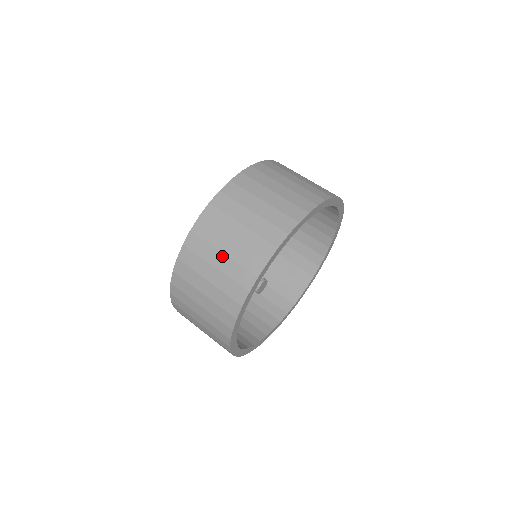
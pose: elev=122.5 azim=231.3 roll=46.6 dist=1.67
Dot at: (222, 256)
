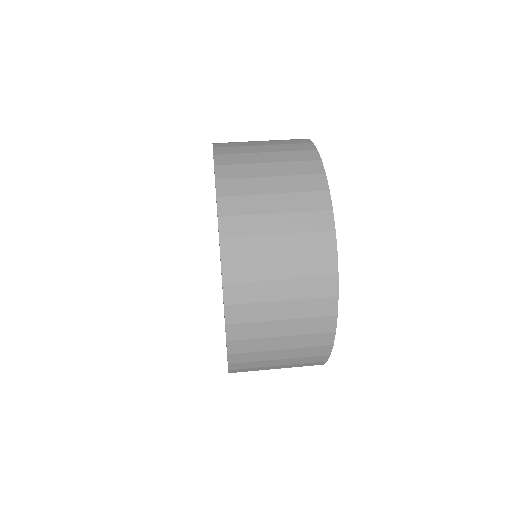
Dot at: (282, 284)
